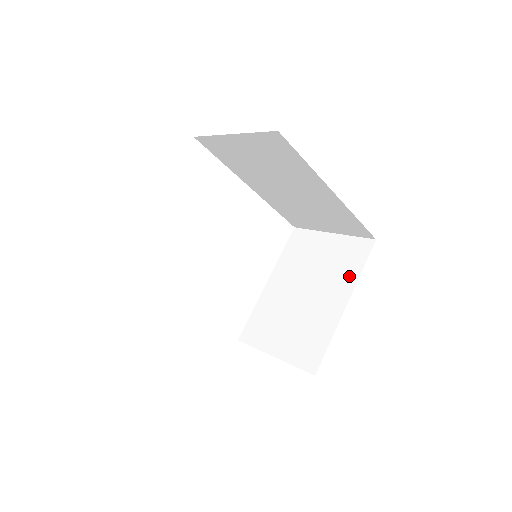
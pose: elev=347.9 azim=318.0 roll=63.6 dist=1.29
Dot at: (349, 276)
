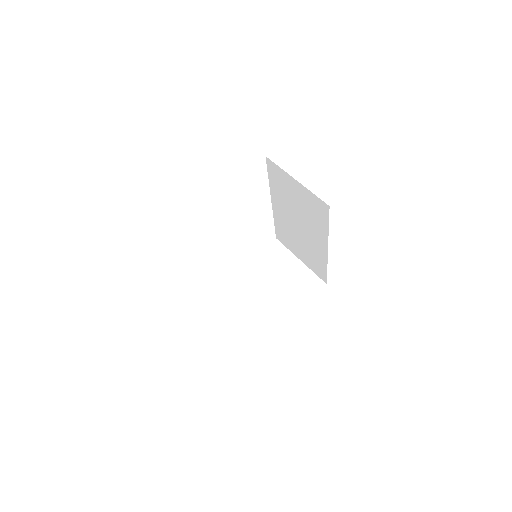
Dot at: (298, 297)
